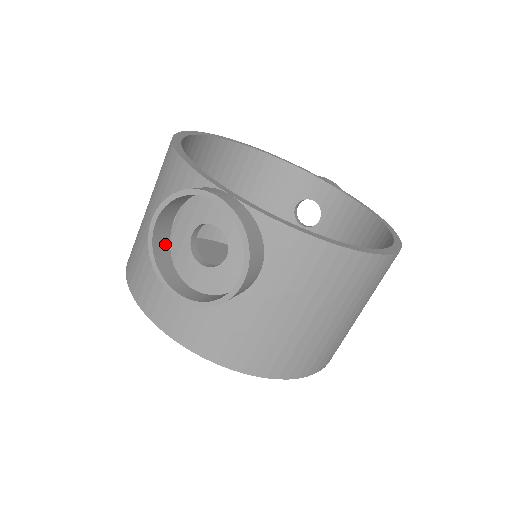
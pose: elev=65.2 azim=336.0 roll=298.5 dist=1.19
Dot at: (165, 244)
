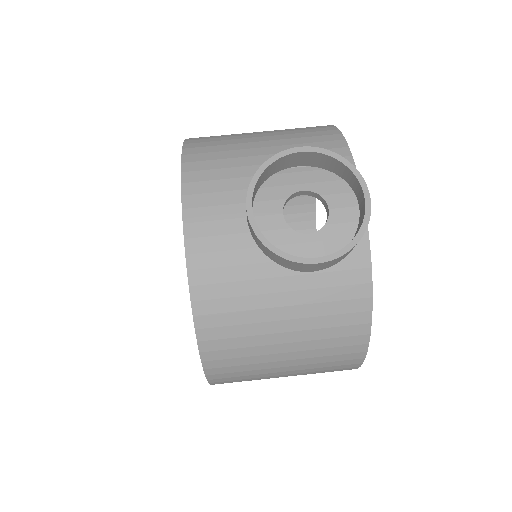
Dot at: (274, 170)
